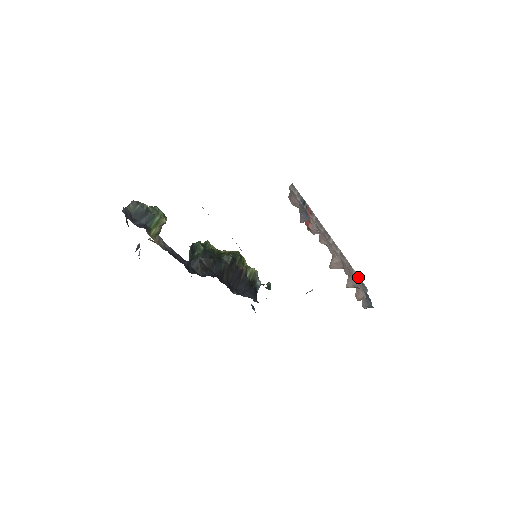
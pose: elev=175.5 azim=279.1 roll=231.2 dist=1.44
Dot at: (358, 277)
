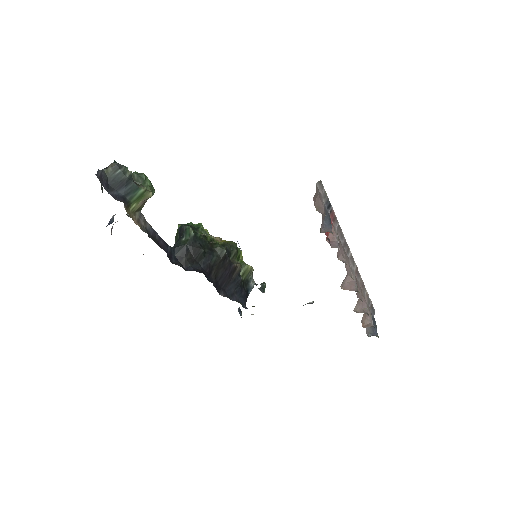
Dot at: (369, 298)
